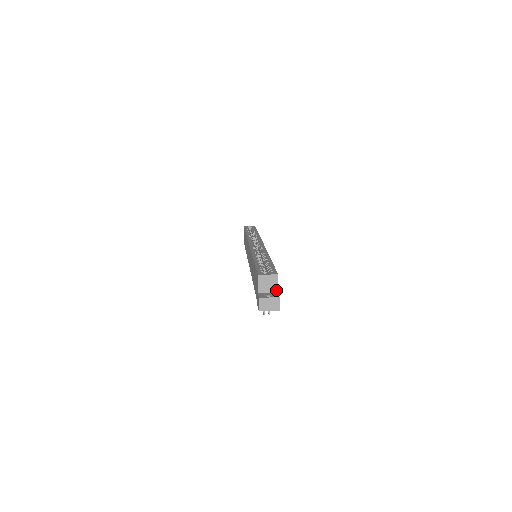
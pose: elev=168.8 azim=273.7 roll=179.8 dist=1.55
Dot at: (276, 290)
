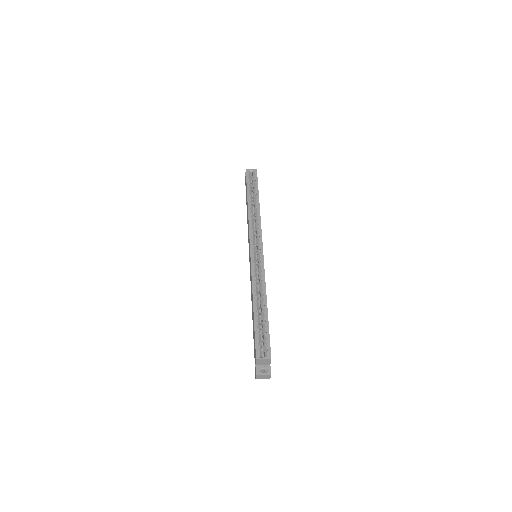
Dot at: (269, 364)
